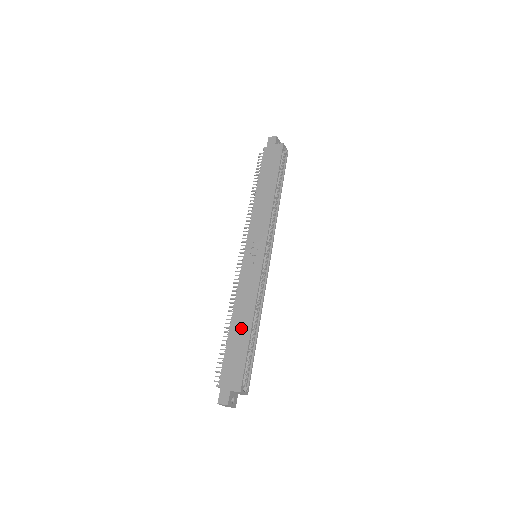
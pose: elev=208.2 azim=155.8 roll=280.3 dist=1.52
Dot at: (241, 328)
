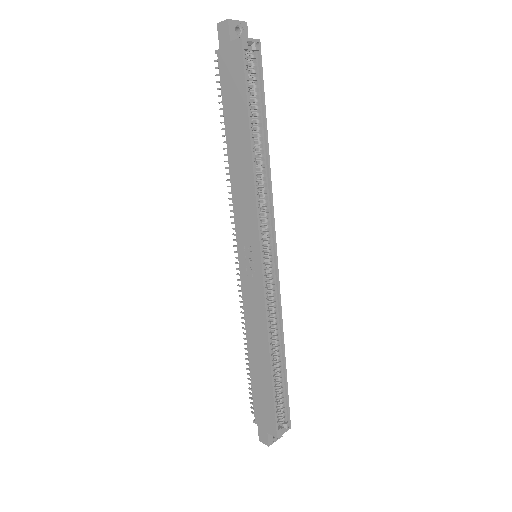
Dot at: (260, 364)
